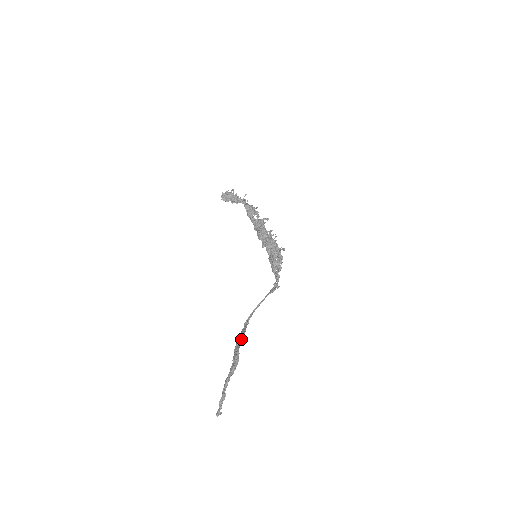
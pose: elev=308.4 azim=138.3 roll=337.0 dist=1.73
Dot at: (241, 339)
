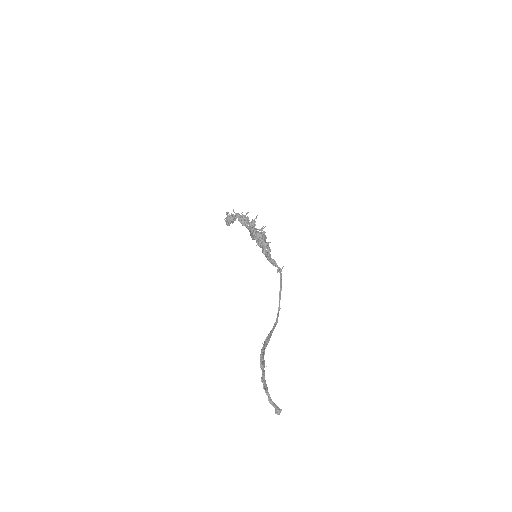
Dot at: (267, 336)
